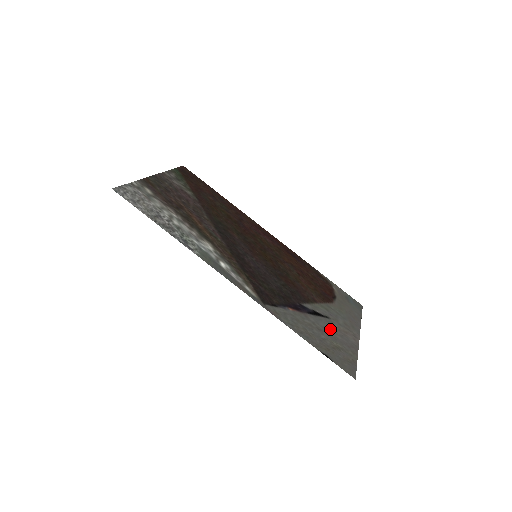
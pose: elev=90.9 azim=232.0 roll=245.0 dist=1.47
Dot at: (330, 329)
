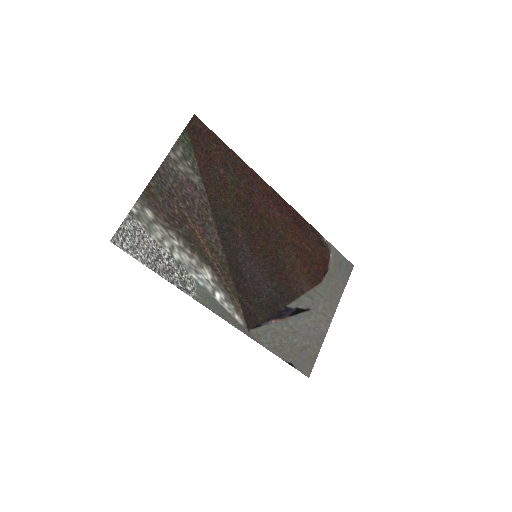
Dot at: (306, 326)
